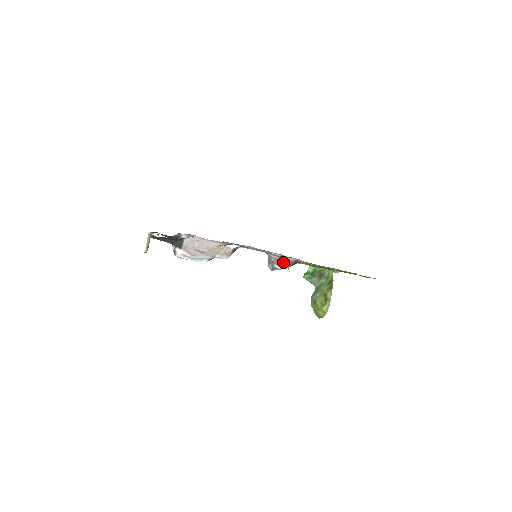
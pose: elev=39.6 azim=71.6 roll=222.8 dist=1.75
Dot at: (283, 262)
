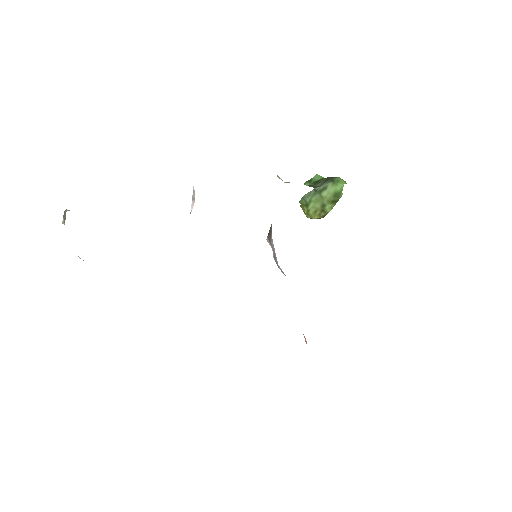
Dot at: occluded
